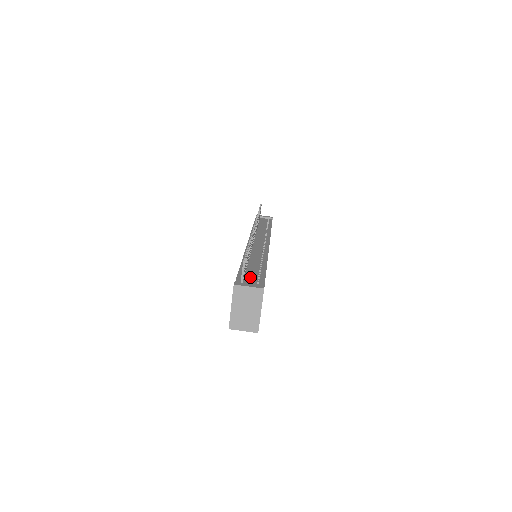
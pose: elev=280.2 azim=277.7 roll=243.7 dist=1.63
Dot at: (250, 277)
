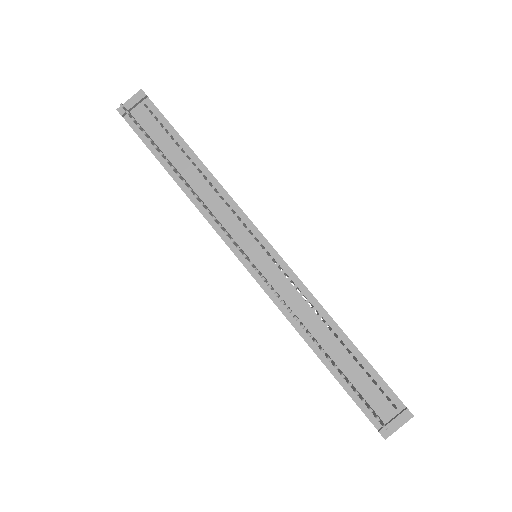
Dot at: (367, 391)
